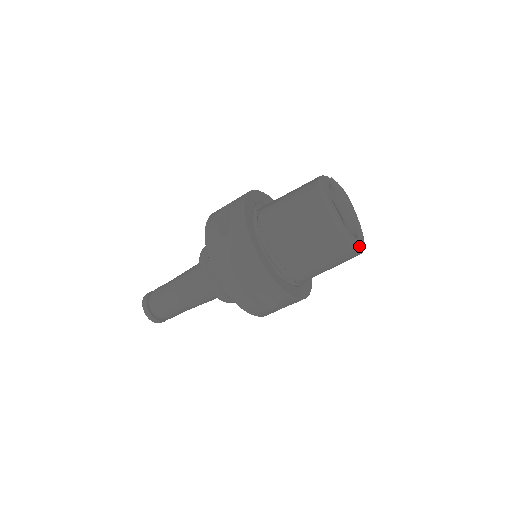
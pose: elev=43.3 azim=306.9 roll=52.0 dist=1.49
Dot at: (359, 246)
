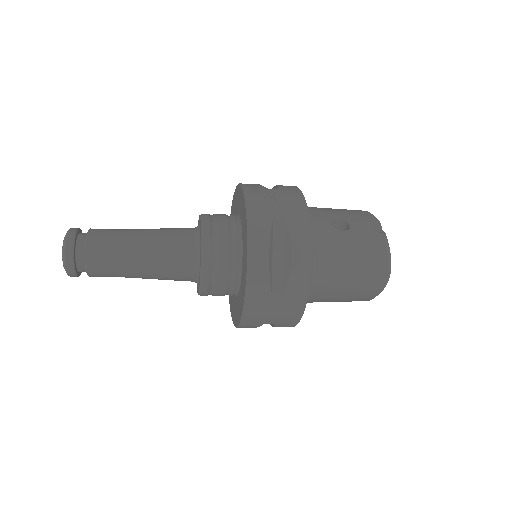
Dot at: occluded
